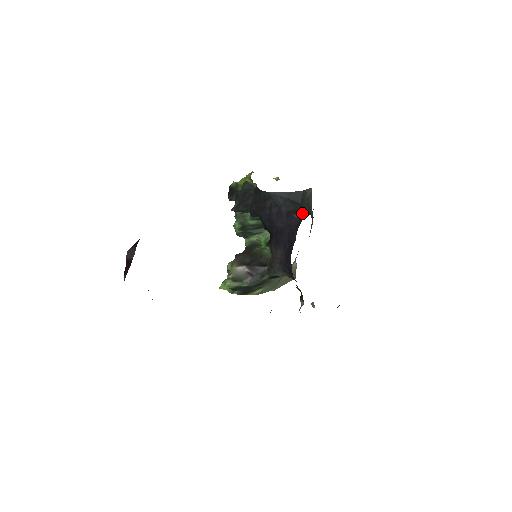
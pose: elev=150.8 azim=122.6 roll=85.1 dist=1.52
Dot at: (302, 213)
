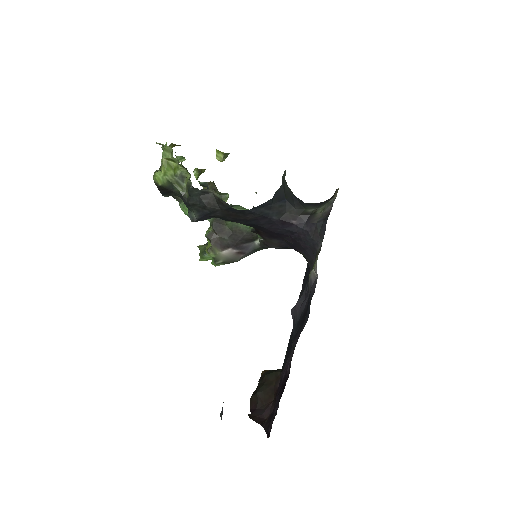
Dot at: (298, 215)
